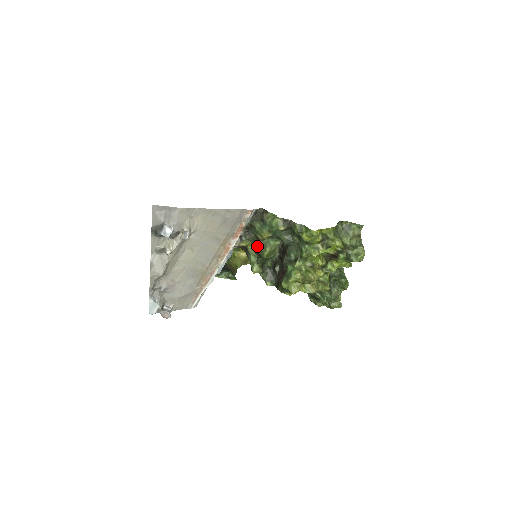
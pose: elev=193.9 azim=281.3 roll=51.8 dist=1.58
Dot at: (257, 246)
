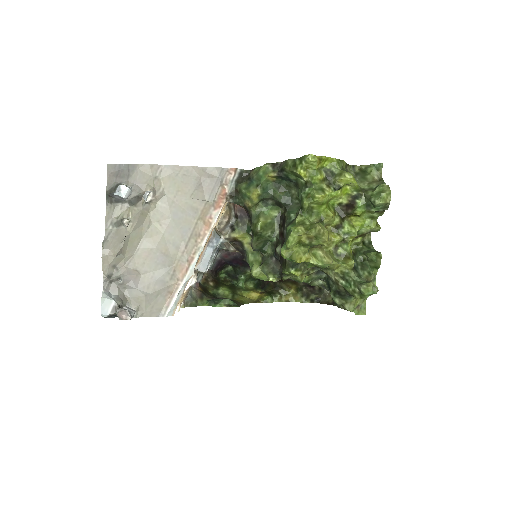
Dot at: occluded
